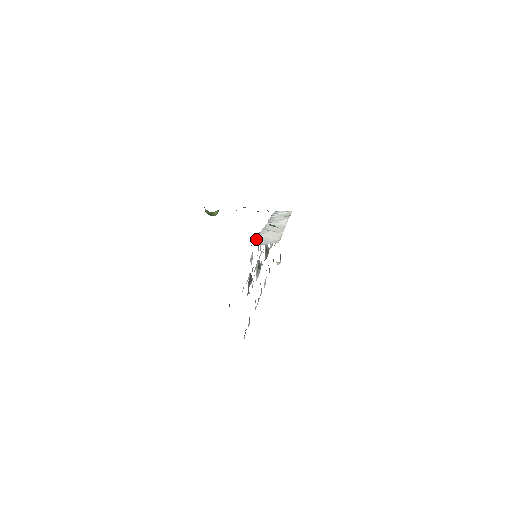
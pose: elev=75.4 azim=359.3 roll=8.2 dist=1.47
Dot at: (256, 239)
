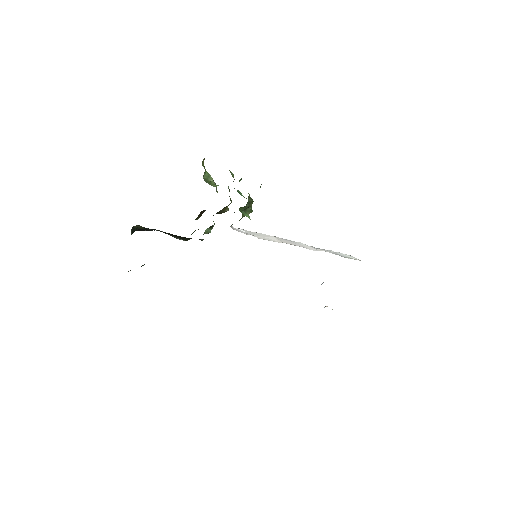
Dot at: occluded
